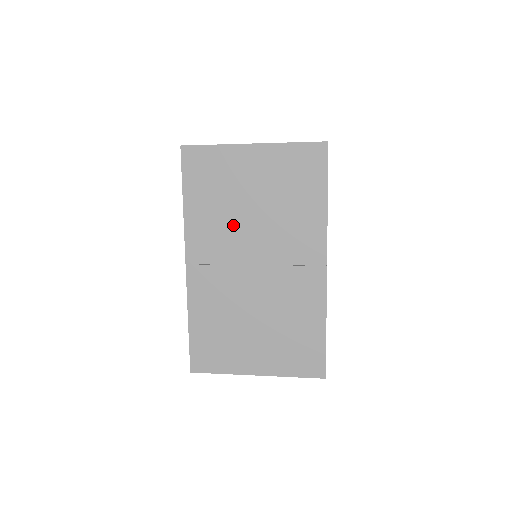
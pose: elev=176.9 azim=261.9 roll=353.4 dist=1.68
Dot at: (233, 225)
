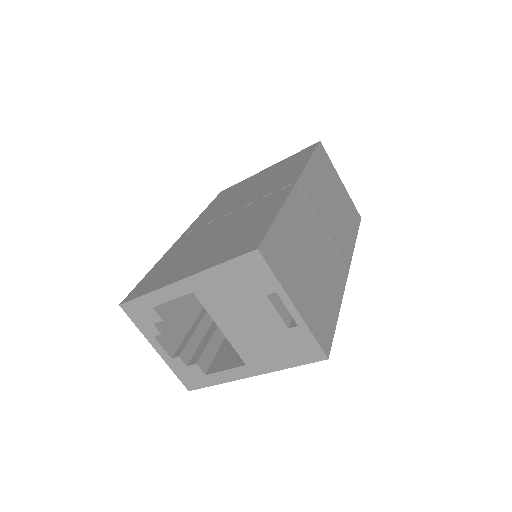
Dot at: occluded
